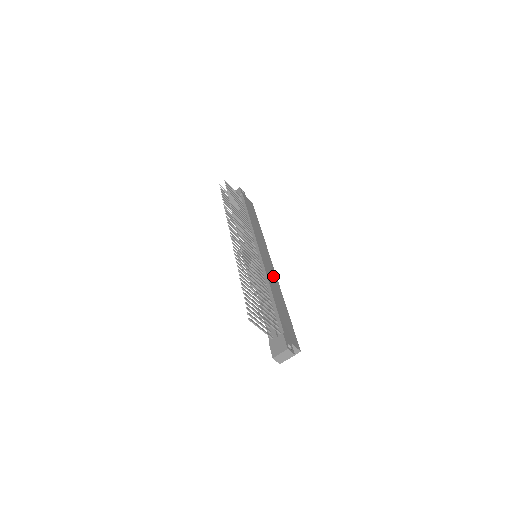
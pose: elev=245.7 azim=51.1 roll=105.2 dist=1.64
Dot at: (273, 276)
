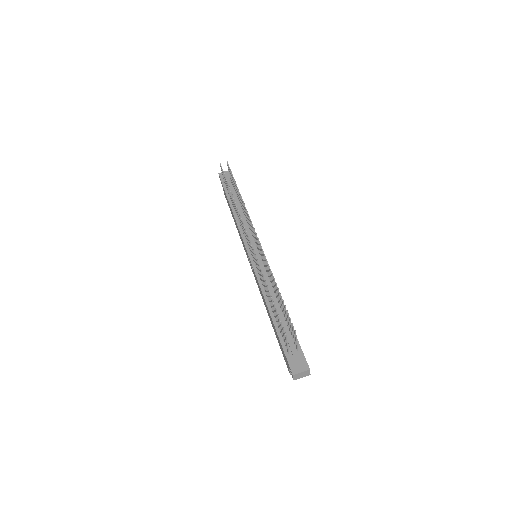
Dot at: occluded
